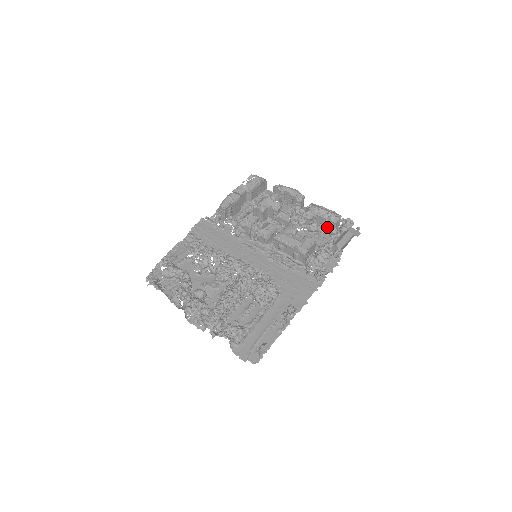
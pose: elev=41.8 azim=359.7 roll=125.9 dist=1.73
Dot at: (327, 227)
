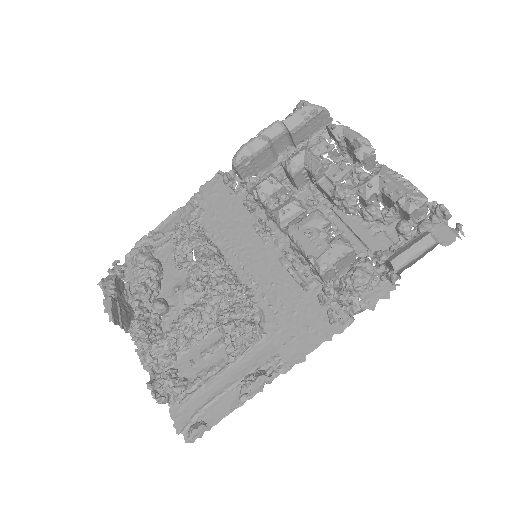
Dot at: (396, 216)
